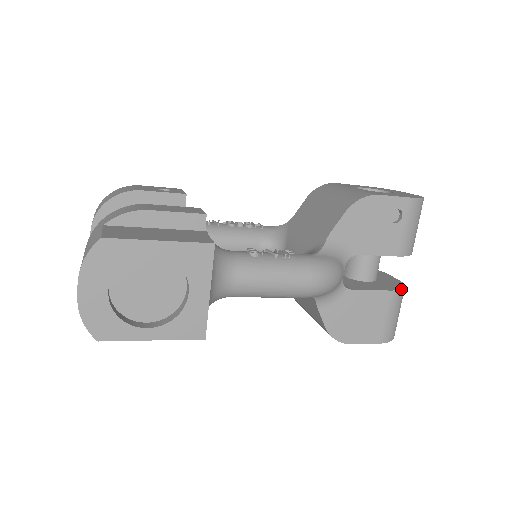
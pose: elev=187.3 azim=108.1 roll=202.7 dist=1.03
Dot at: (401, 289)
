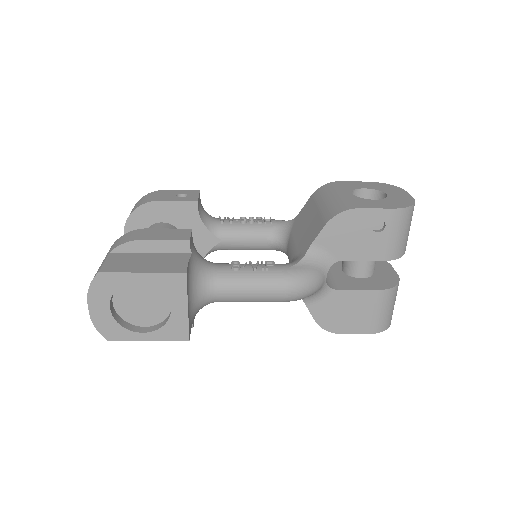
Dot at: (391, 288)
